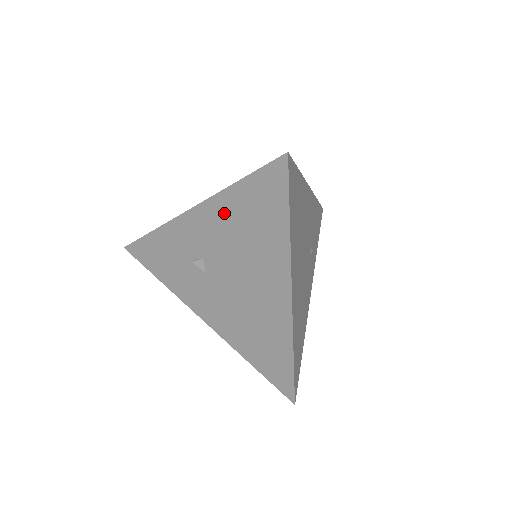
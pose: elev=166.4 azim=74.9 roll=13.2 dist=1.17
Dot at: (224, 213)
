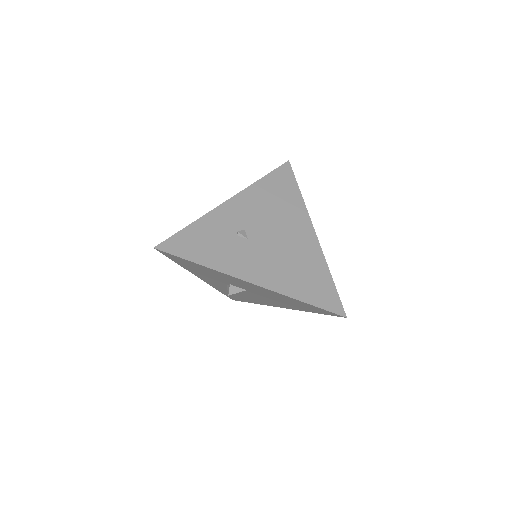
Dot at: (257, 195)
